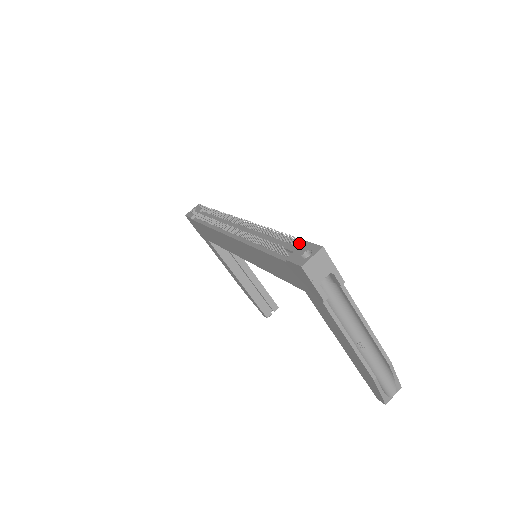
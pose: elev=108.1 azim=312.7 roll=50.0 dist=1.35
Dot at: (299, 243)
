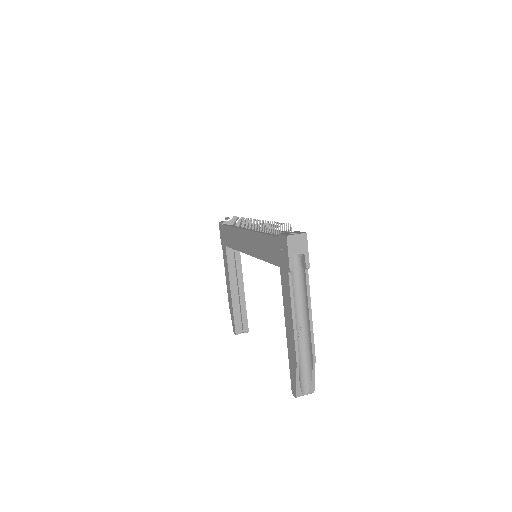
Dot at: occluded
